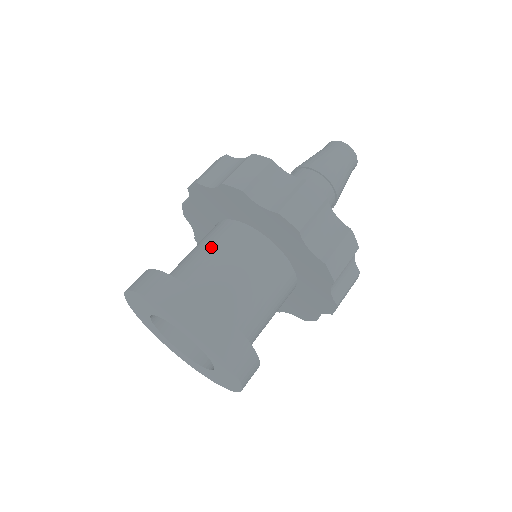
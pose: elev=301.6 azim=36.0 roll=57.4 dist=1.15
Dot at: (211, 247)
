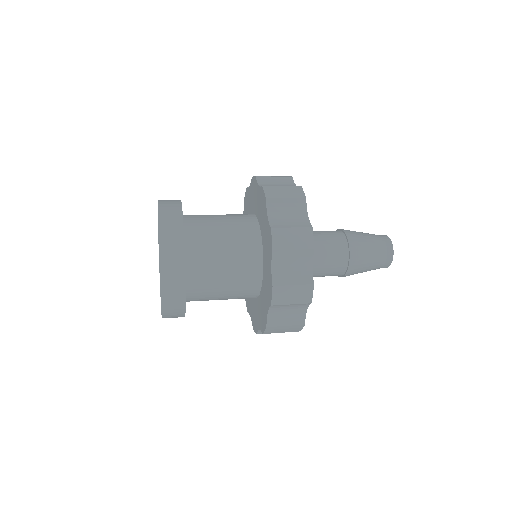
Dot at: (226, 219)
